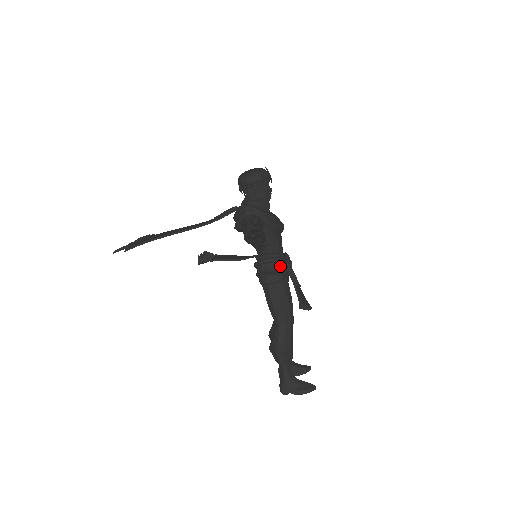
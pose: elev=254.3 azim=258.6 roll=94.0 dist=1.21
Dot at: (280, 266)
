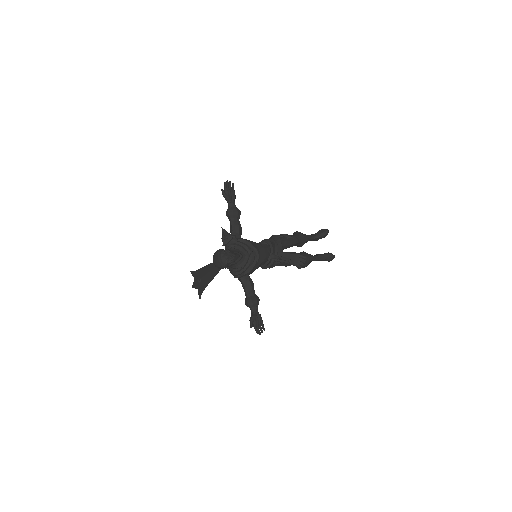
Dot at: (273, 264)
